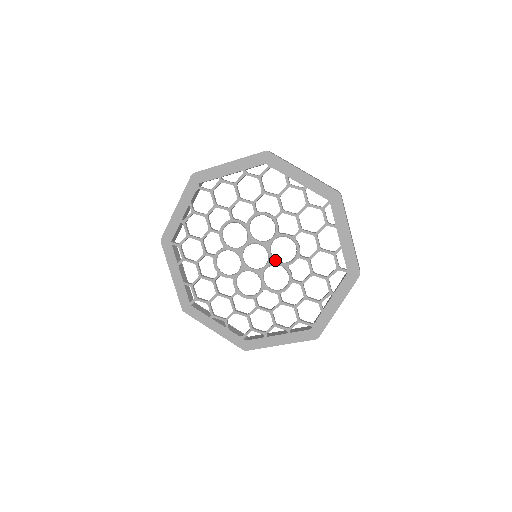
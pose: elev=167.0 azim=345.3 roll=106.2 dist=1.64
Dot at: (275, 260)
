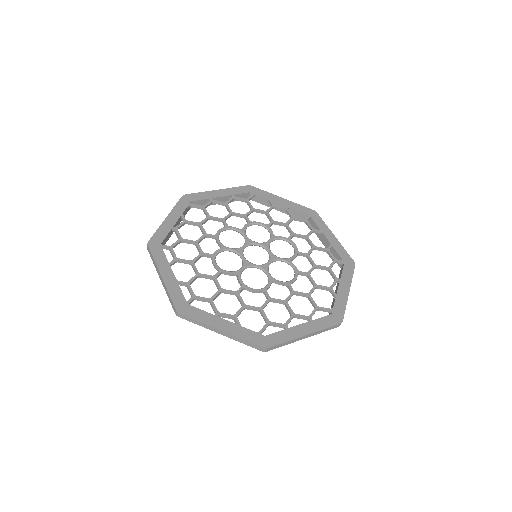
Dot at: occluded
